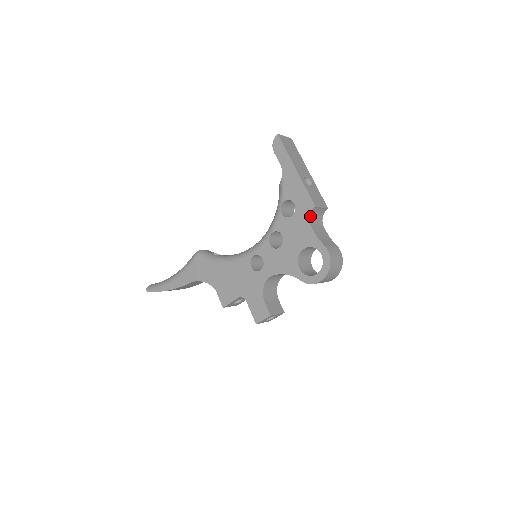
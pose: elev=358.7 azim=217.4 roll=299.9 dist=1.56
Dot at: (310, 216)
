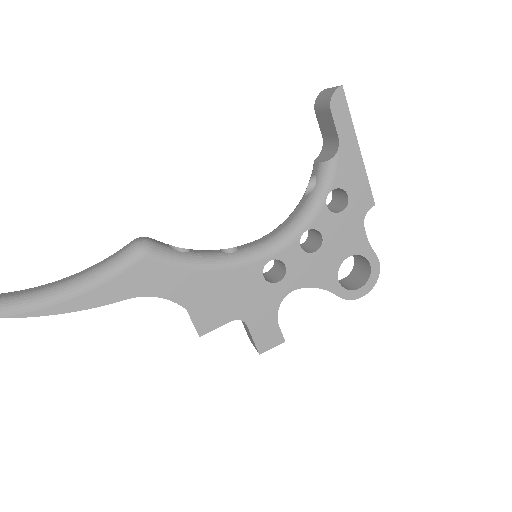
Dot at: (364, 215)
